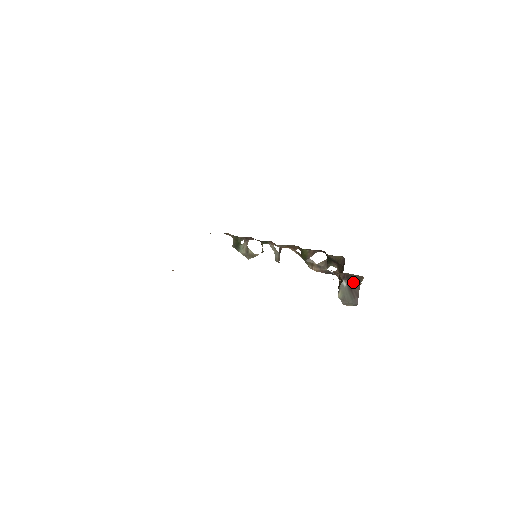
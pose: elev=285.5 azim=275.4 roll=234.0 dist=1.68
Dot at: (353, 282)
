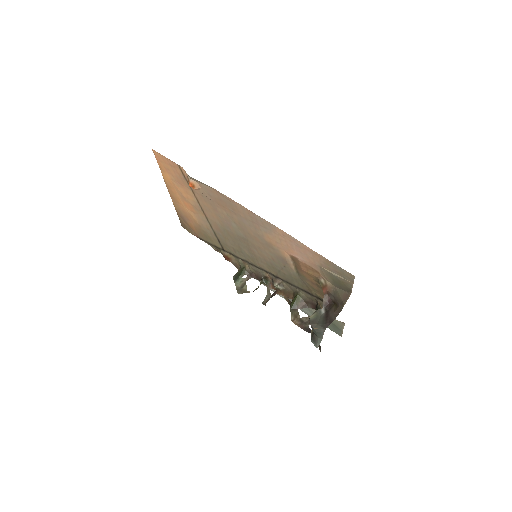
Dot at: (339, 276)
